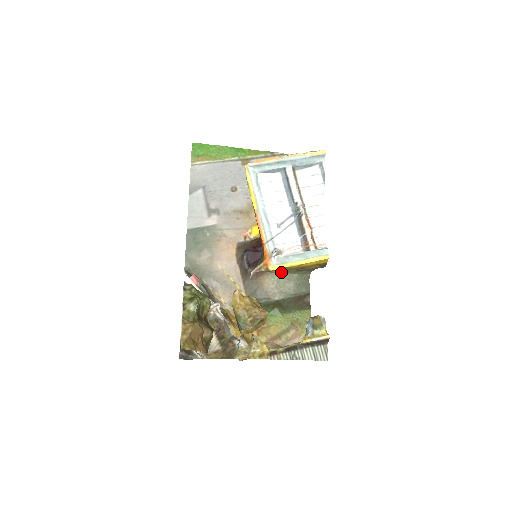
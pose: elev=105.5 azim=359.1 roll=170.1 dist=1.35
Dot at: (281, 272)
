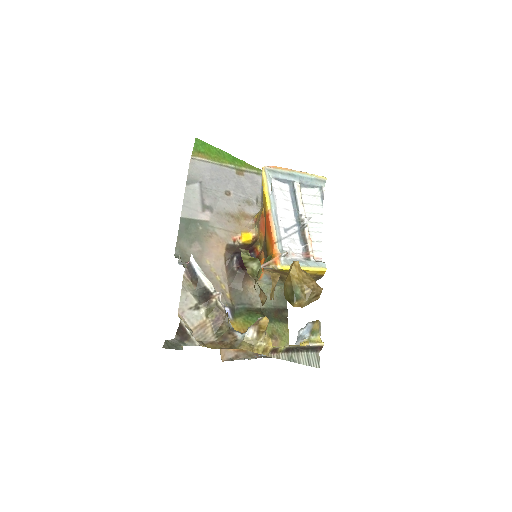
Dot at: (266, 281)
